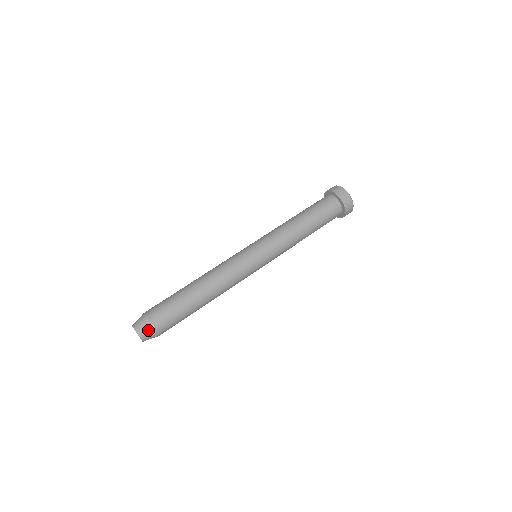
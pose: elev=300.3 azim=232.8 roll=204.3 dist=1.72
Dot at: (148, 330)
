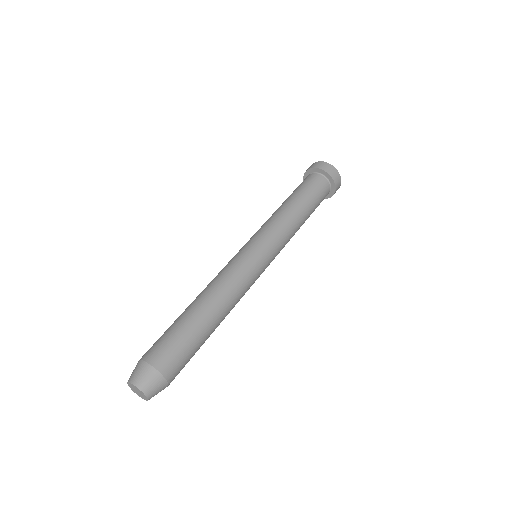
Dot at: (161, 389)
